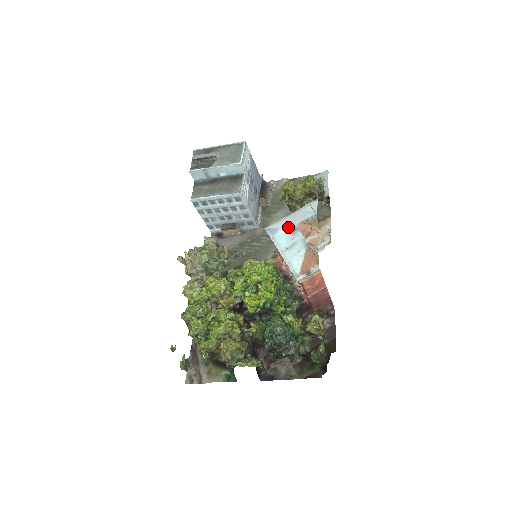
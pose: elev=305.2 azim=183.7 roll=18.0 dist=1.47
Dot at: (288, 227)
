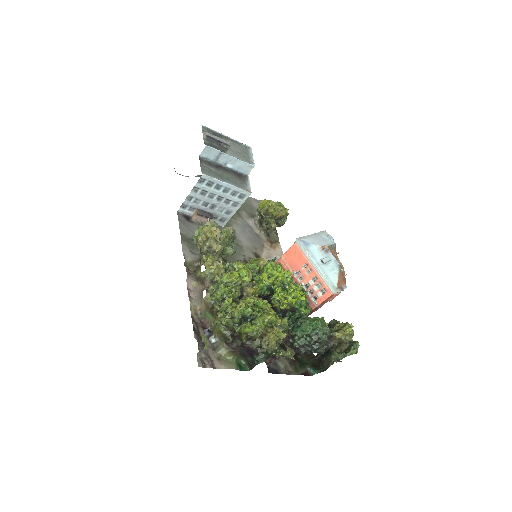
Dot at: occluded
